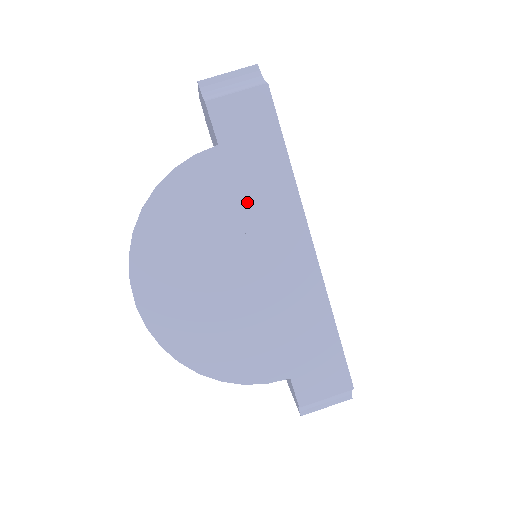
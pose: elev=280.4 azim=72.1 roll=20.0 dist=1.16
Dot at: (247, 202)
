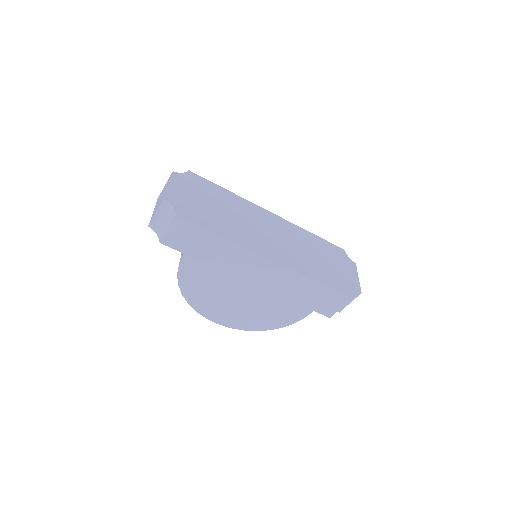
Dot at: (221, 265)
